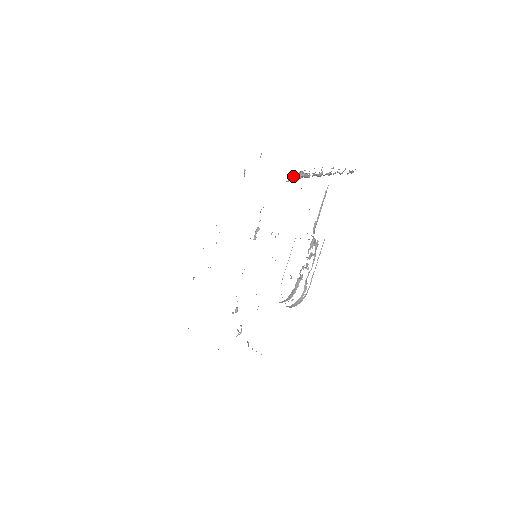
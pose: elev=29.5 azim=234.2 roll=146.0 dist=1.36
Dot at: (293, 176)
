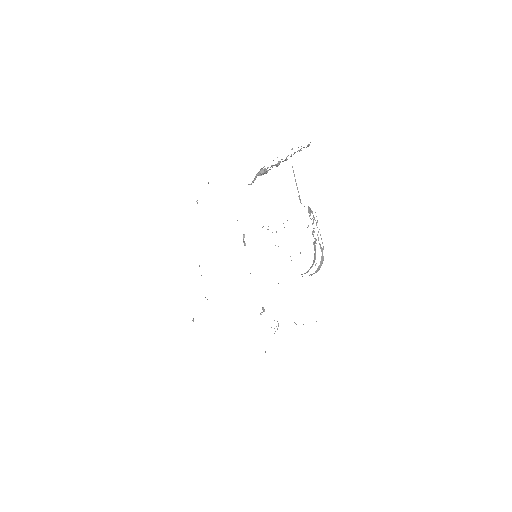
Dot at: (255, 176)
